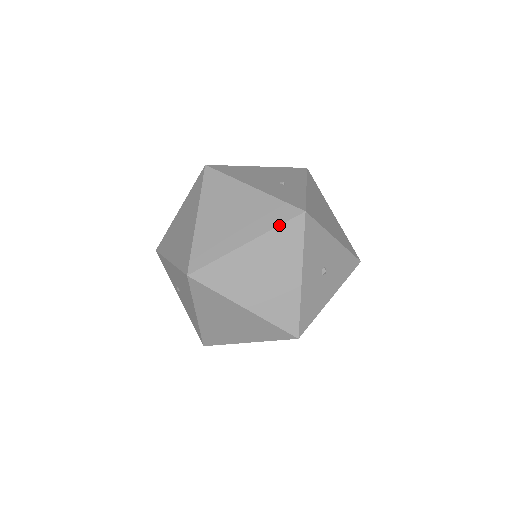
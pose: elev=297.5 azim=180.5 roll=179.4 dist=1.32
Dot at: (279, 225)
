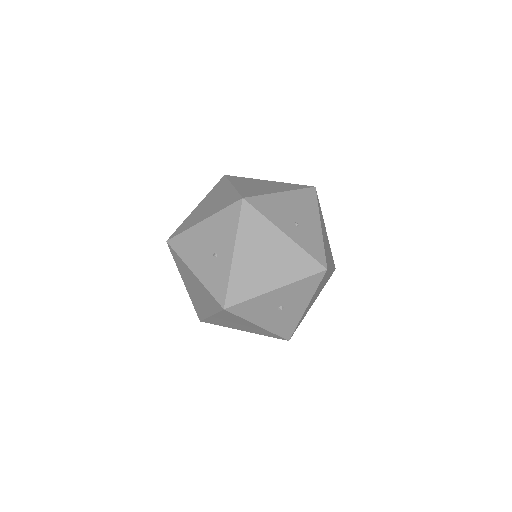
Dot at: (217, 312)
